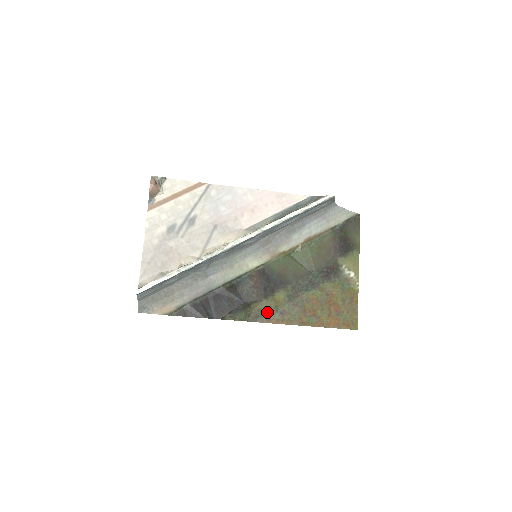
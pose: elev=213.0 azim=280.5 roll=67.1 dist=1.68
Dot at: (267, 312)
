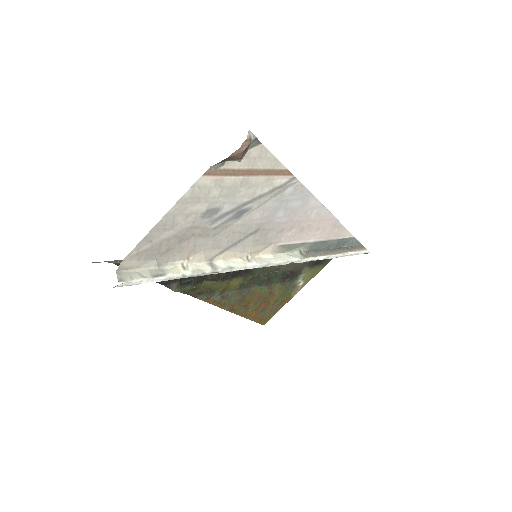
Dot at: (212, 292)
